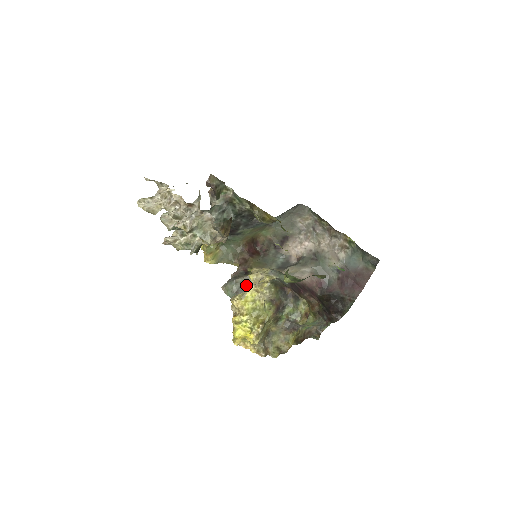
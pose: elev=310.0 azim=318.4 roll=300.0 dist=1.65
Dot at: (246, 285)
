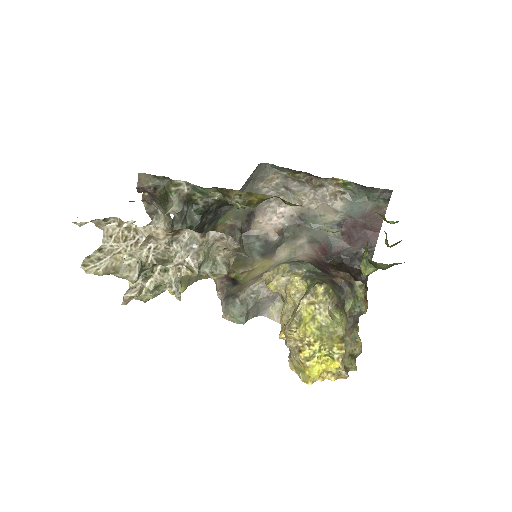
Dot at: (255, 298)
